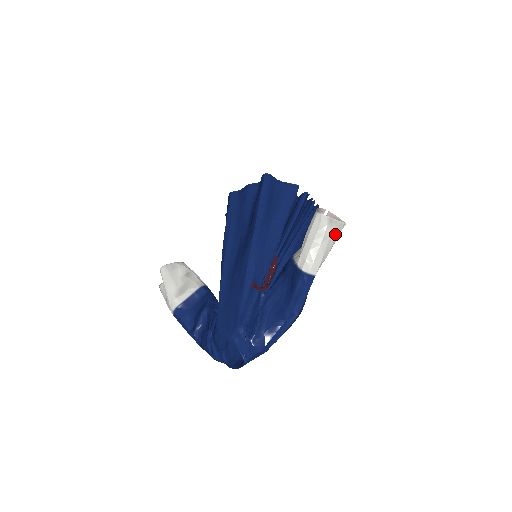
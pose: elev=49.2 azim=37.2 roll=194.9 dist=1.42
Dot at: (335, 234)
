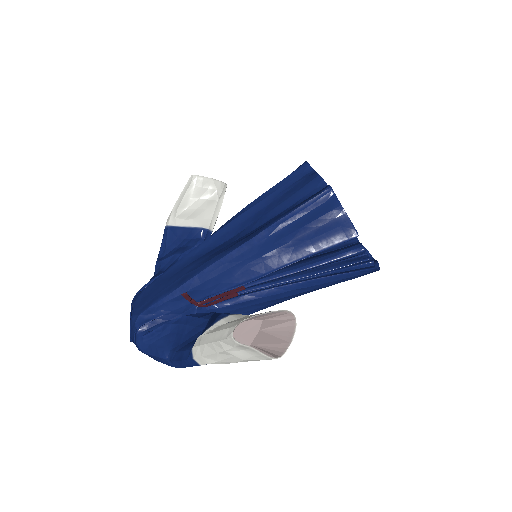
Dot at: (248, 358)
